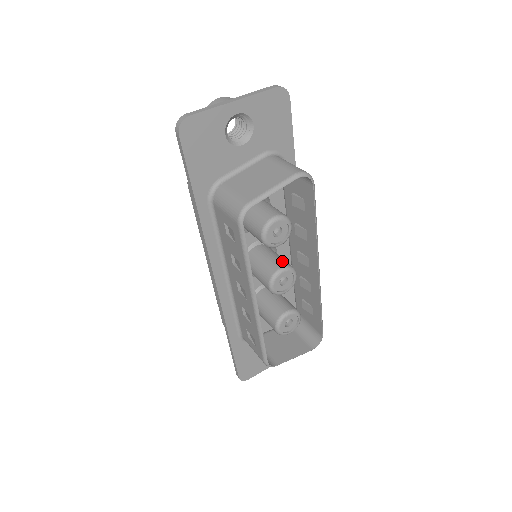
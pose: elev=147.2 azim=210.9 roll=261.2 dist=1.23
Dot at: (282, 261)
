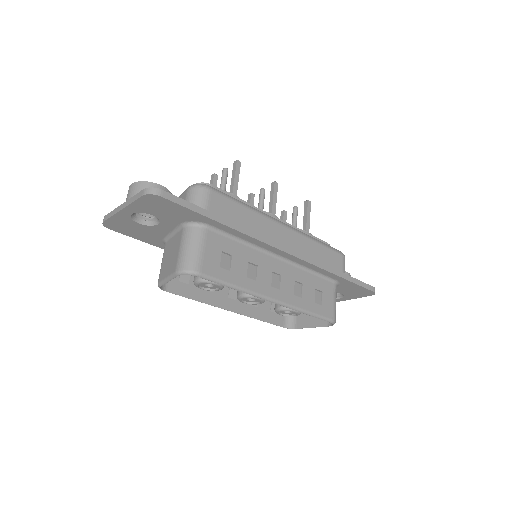
Dot at: occluded
